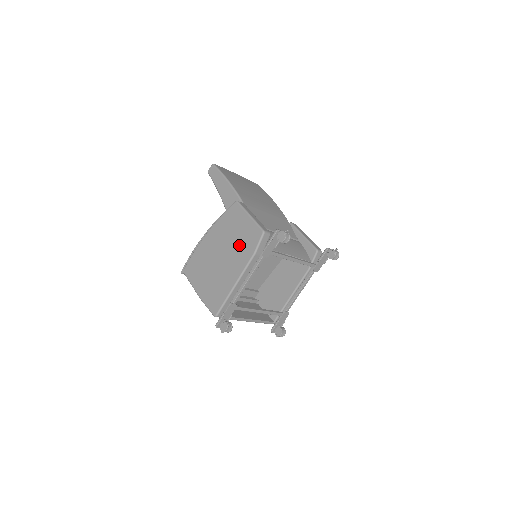
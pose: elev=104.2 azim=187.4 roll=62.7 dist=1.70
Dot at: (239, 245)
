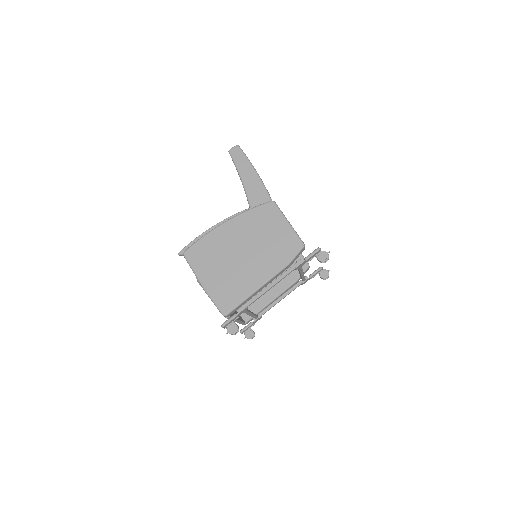
Dot at: (270, 249)
